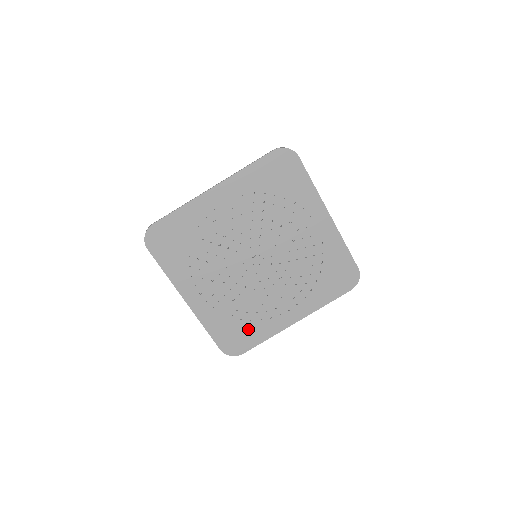
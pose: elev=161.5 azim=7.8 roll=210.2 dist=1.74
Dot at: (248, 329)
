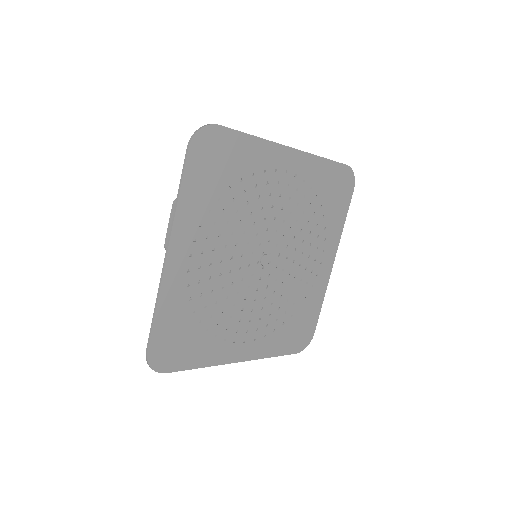
Dot at: (195, 341)
